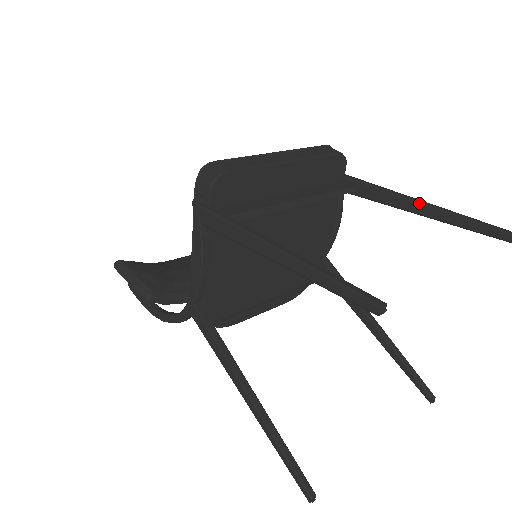
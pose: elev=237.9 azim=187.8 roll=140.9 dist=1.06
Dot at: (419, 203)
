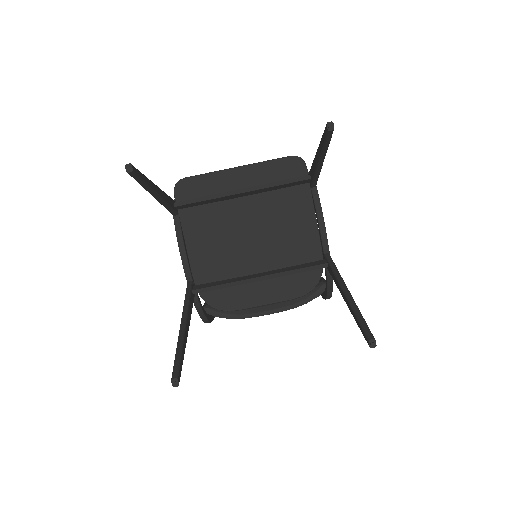
Dot at: (316, 154)
